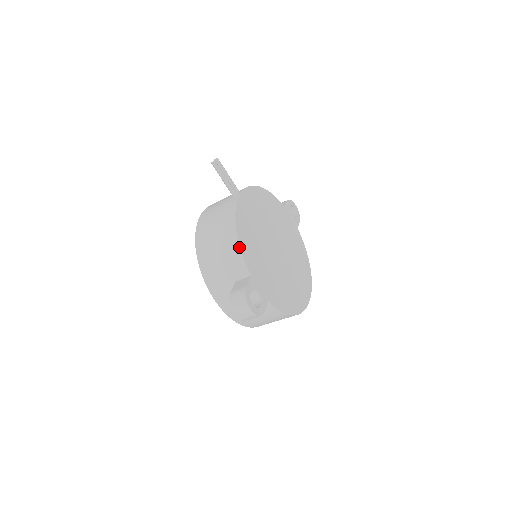
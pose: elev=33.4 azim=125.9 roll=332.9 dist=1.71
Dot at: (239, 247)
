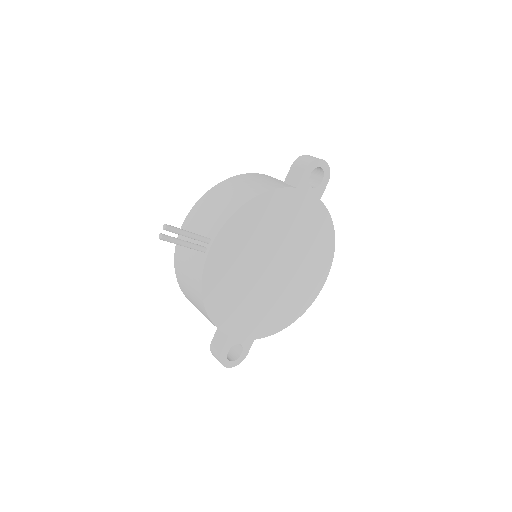
Dot at: (210, 320)
